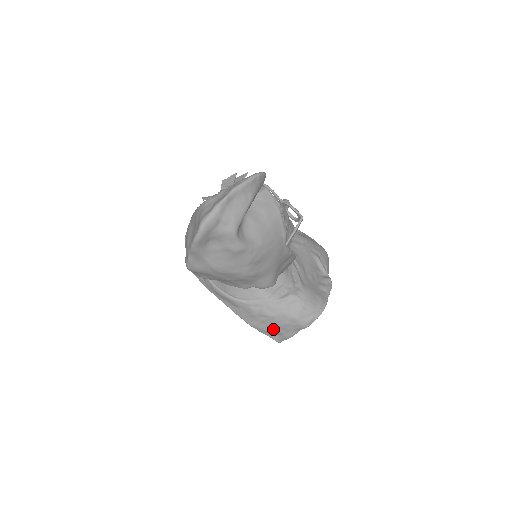
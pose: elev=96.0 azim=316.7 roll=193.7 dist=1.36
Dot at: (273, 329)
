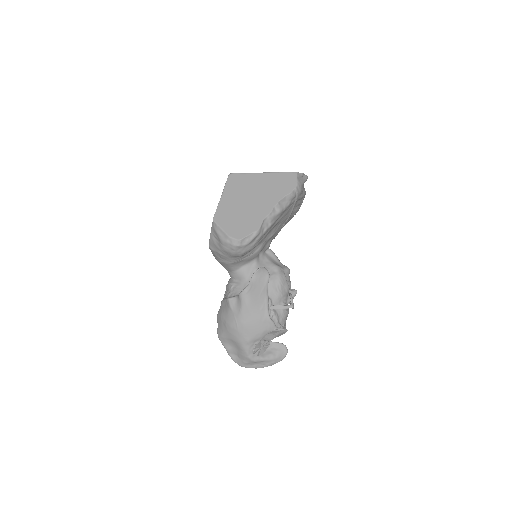
Dot at: occluded
